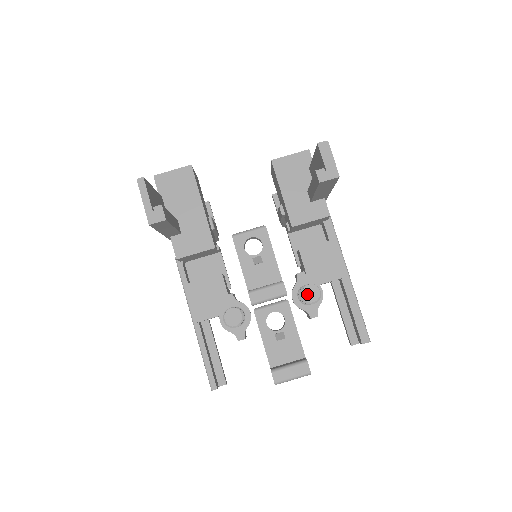
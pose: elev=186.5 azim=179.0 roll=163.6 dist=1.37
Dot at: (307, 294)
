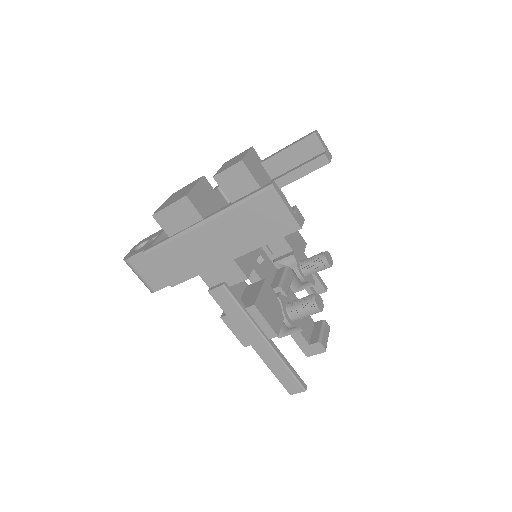
Dot at: (328, 260)
